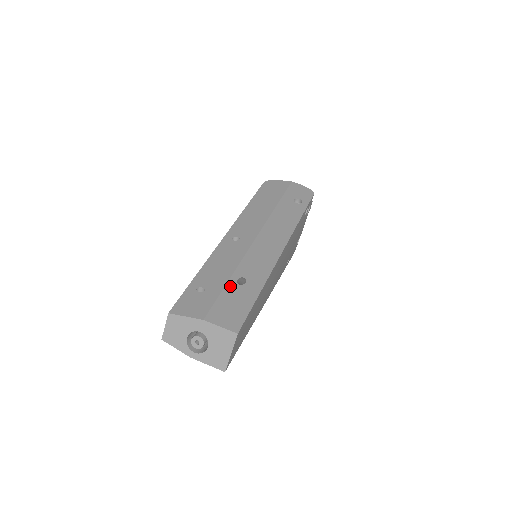
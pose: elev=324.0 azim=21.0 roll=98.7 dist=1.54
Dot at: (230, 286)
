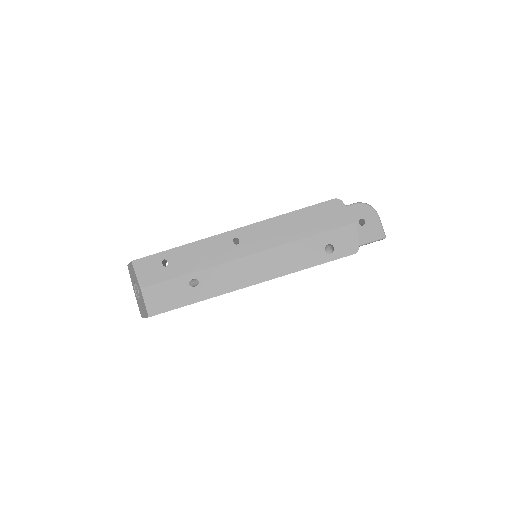
Dot at: (182, 280)
